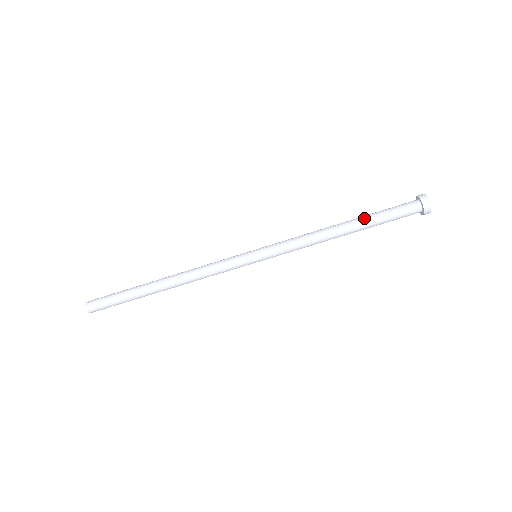
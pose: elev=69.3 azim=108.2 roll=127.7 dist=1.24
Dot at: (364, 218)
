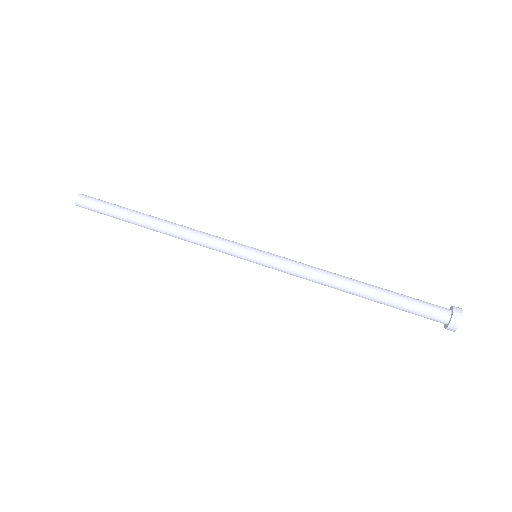
Dot at: occluded
